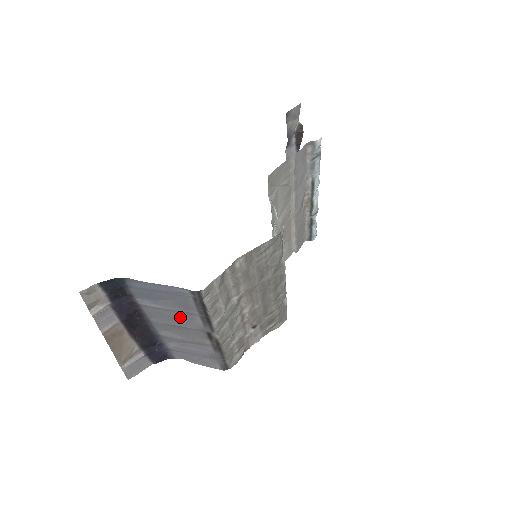
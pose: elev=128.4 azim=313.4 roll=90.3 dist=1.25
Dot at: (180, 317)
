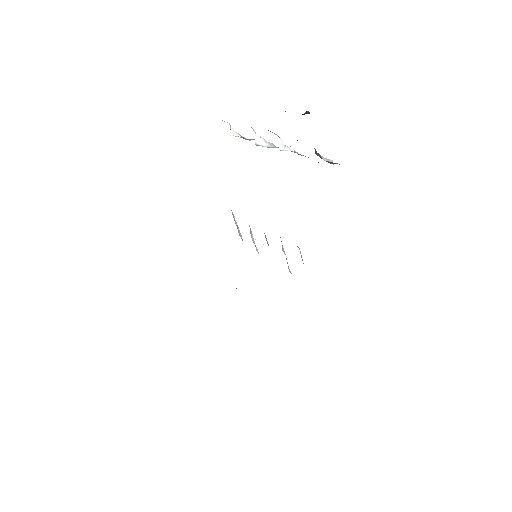
Dot at: occluded
